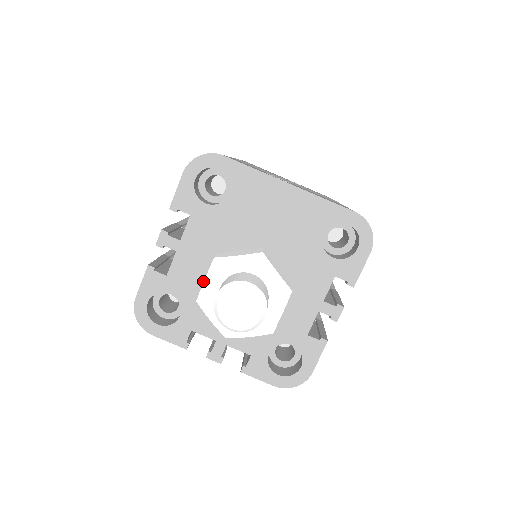
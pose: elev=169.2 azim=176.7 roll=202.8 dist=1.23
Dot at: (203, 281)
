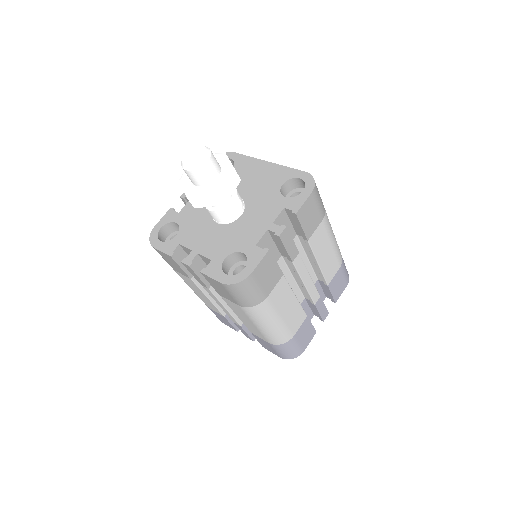
Dot at: (199, 215)
